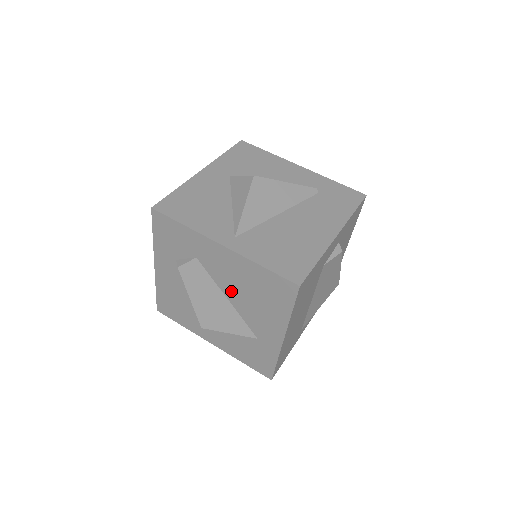
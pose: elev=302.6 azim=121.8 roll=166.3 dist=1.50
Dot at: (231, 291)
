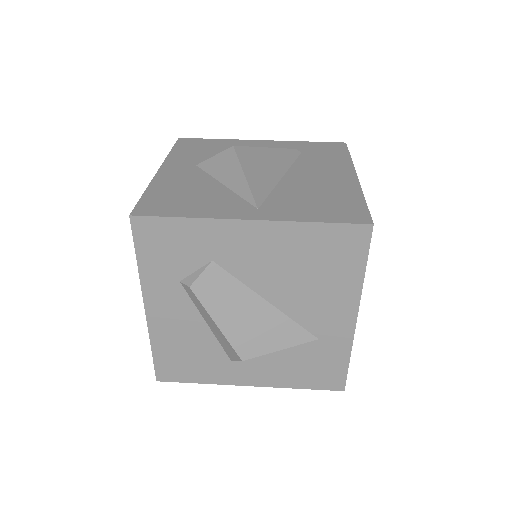
Dot at: (272, 286)
